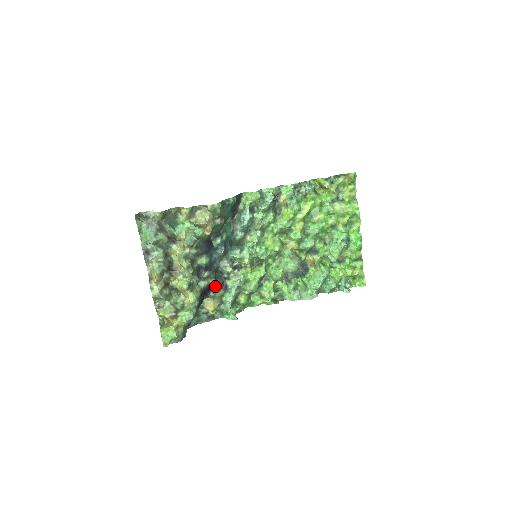
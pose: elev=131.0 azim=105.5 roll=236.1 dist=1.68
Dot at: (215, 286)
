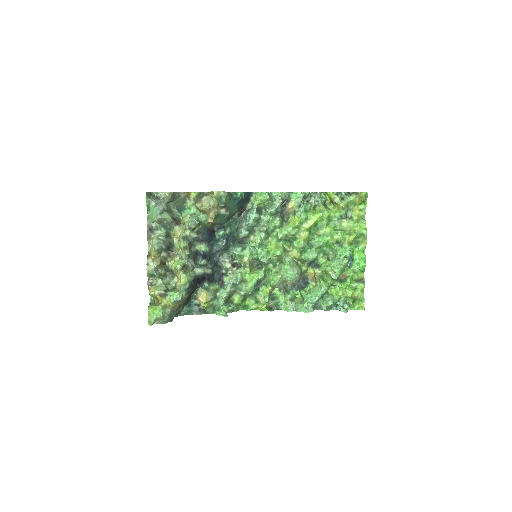
Dot at: (211, 278)
